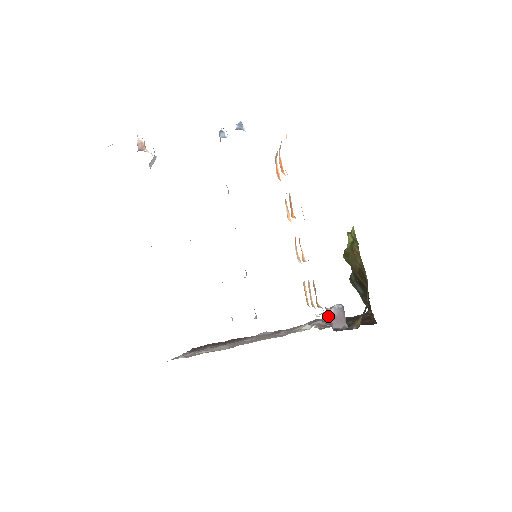
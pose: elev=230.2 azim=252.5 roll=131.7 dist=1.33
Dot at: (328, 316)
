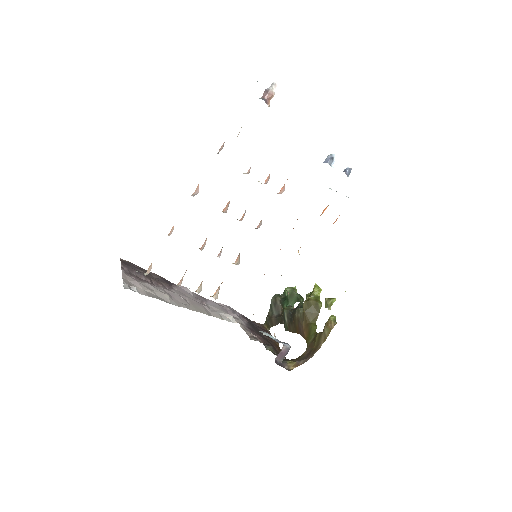
Dot at: (280, 351)
